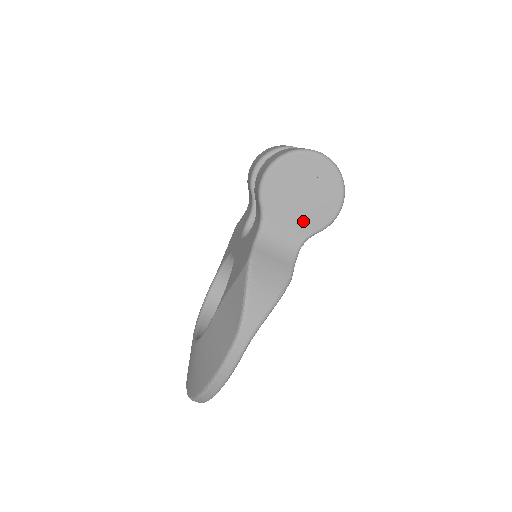
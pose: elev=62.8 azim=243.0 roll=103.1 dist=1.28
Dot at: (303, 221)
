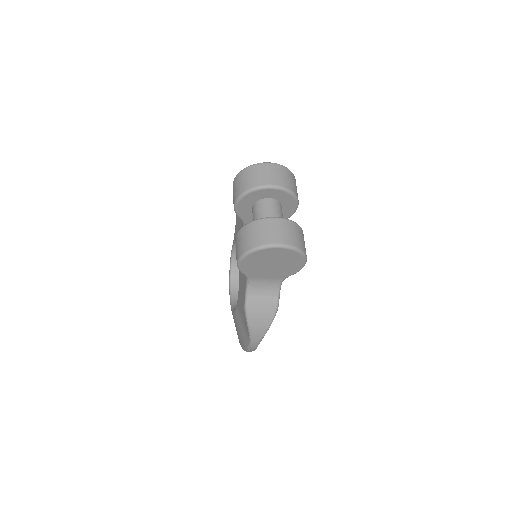
Dot at: (278, 274)
